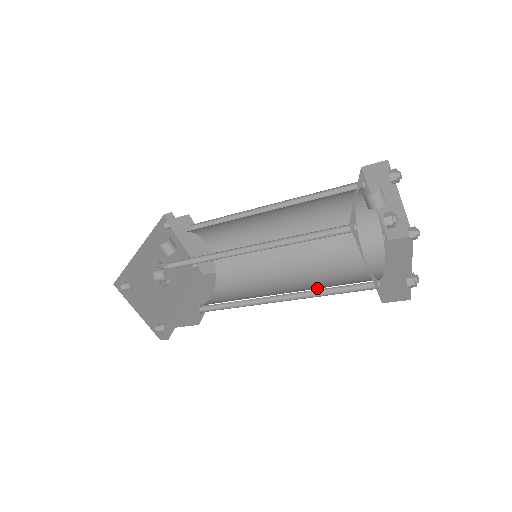
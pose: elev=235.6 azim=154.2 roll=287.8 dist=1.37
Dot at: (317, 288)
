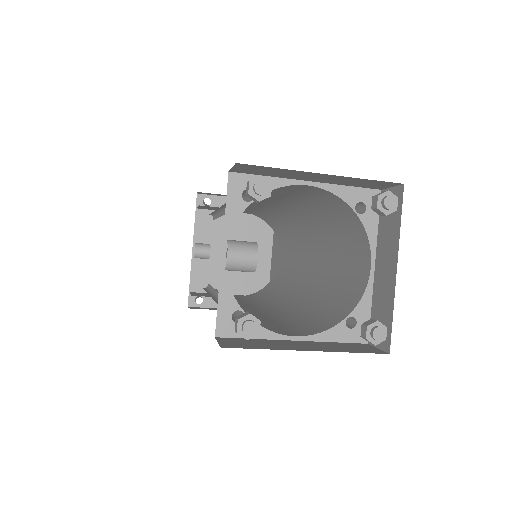
Dot at: (317, 297)
